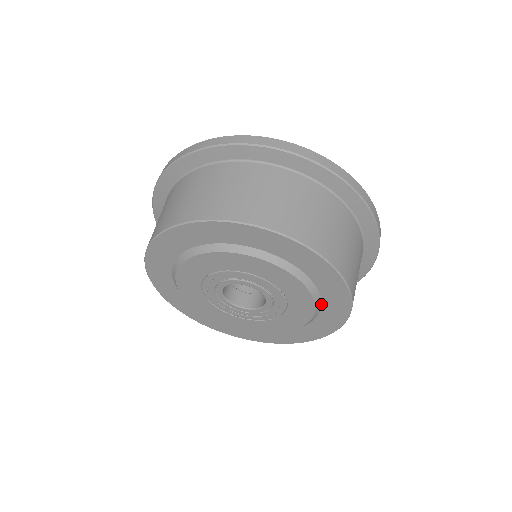
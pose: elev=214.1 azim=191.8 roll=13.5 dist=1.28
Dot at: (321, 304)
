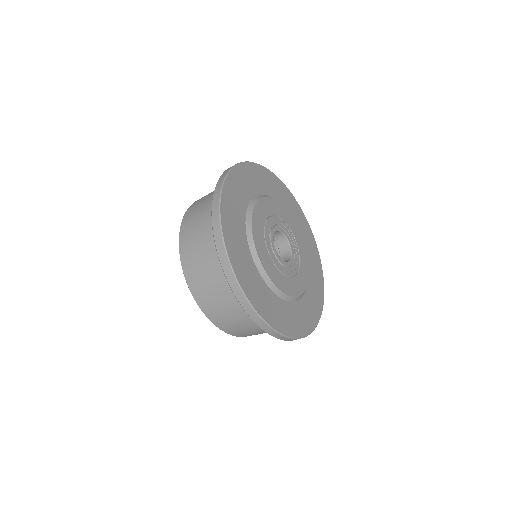
Dot at: occluded
